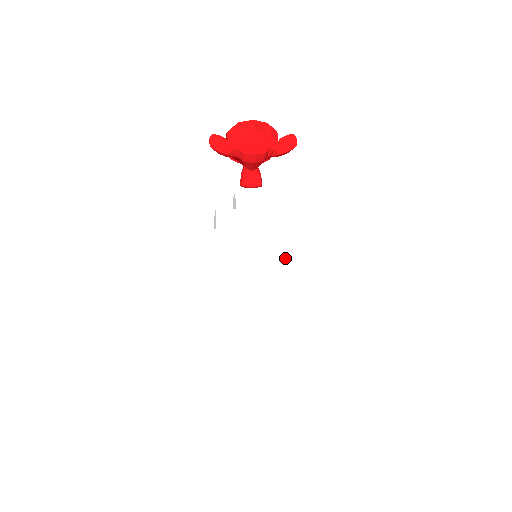
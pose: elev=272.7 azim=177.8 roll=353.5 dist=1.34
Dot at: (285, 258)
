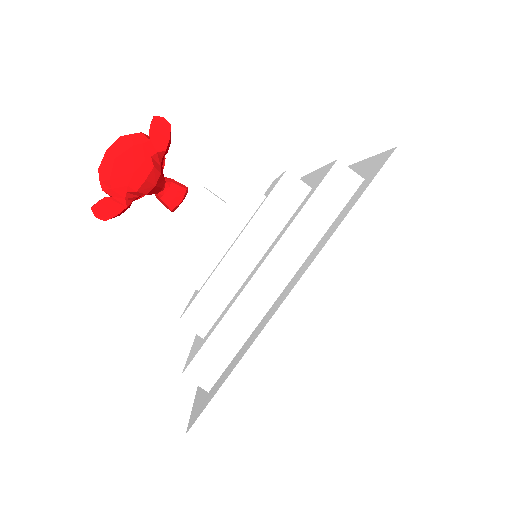
Dot at: (283, 257)
